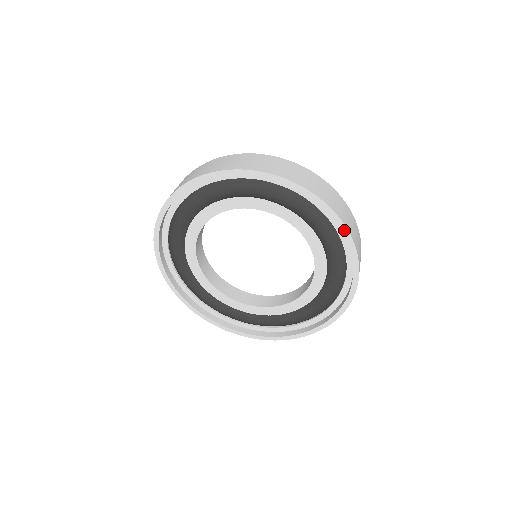
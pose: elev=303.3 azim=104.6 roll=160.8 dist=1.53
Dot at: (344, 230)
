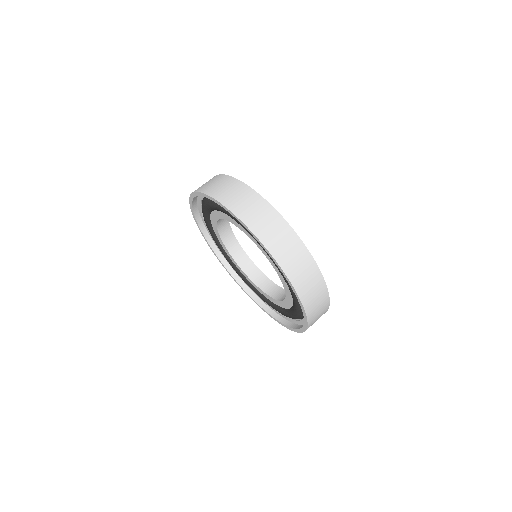
Dot at: (306, 325)
